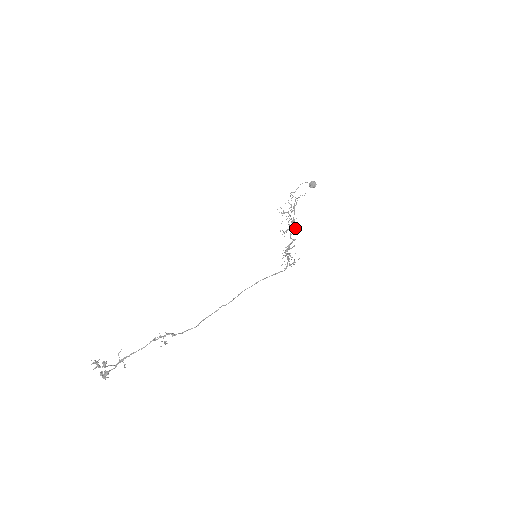
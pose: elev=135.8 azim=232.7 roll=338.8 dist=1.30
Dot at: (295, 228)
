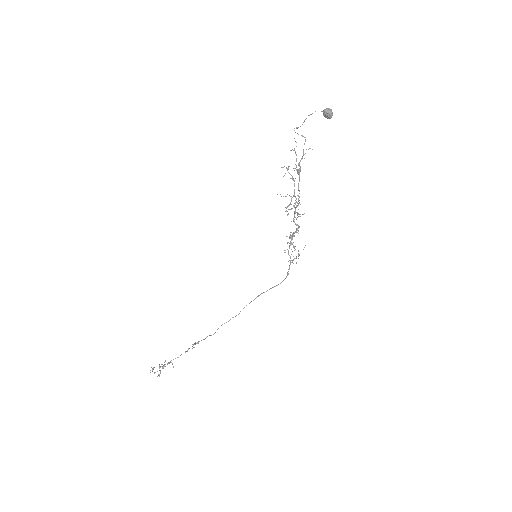
Dot at: occluded
